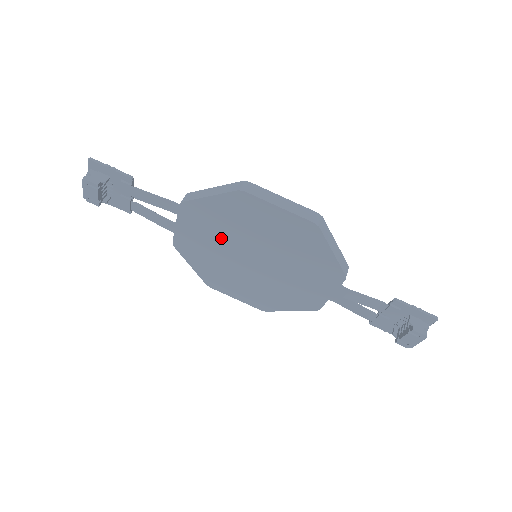
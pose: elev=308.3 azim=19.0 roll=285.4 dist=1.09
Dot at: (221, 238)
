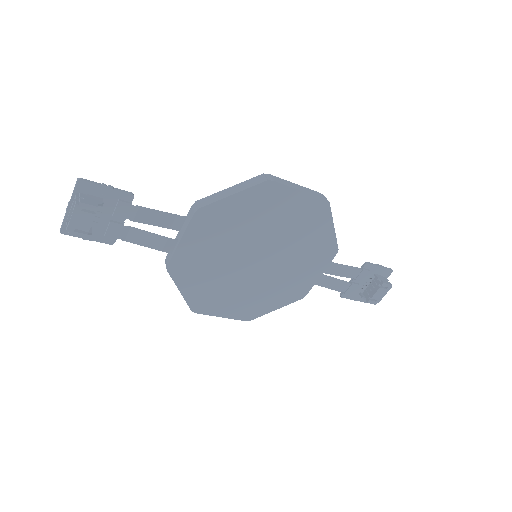
Dot at: (230, 243)
